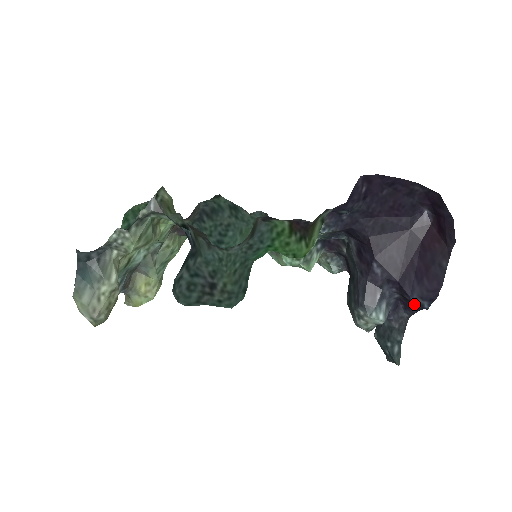
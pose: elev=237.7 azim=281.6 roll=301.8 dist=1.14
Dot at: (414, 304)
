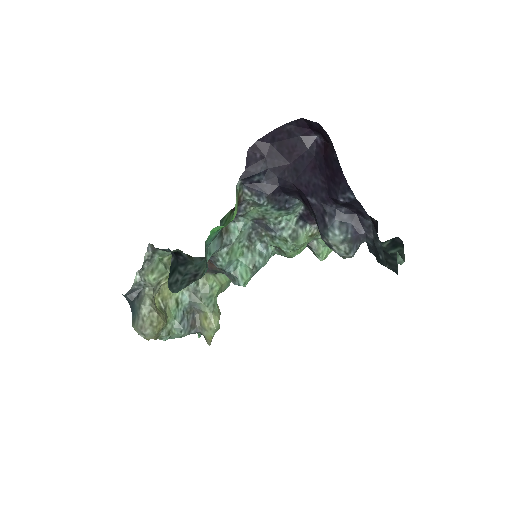
Dot at: (347, 203)
